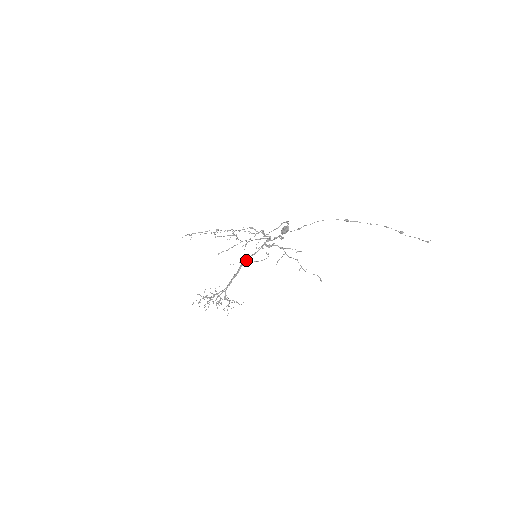
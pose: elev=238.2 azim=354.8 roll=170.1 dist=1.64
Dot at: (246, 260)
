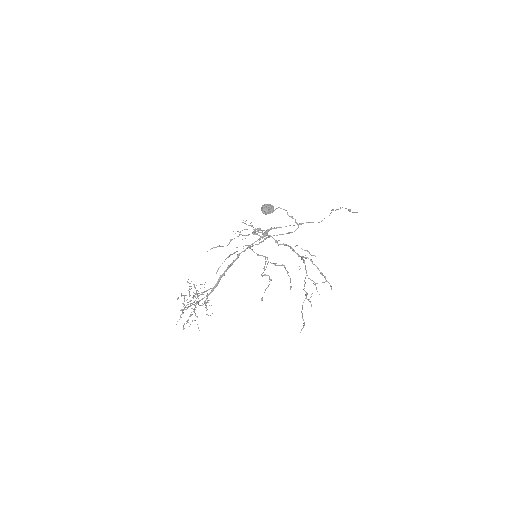
Dot at: occluded
